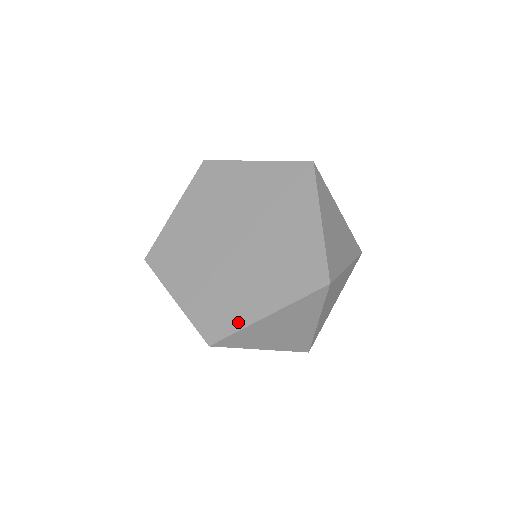
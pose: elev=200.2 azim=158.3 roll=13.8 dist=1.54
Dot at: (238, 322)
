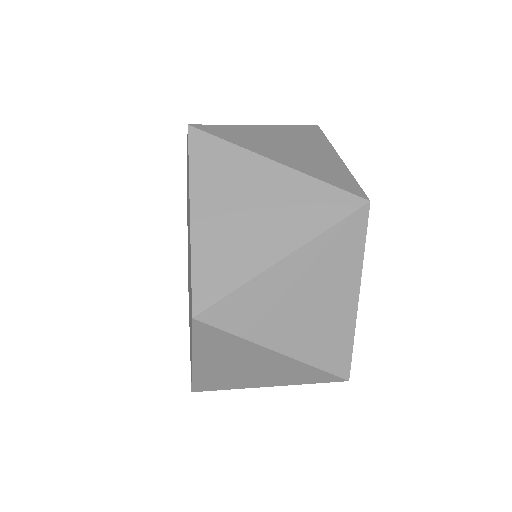
Dot at: occluded
